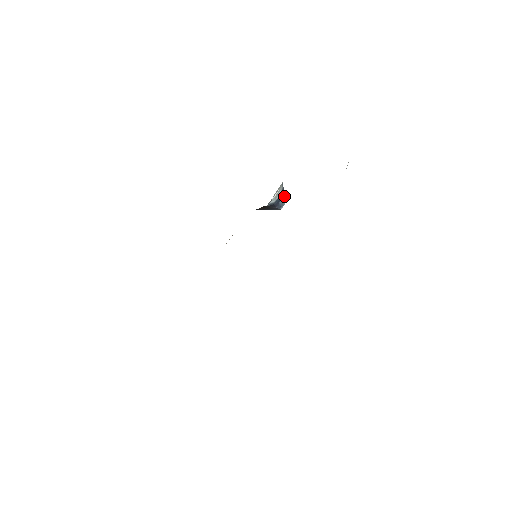
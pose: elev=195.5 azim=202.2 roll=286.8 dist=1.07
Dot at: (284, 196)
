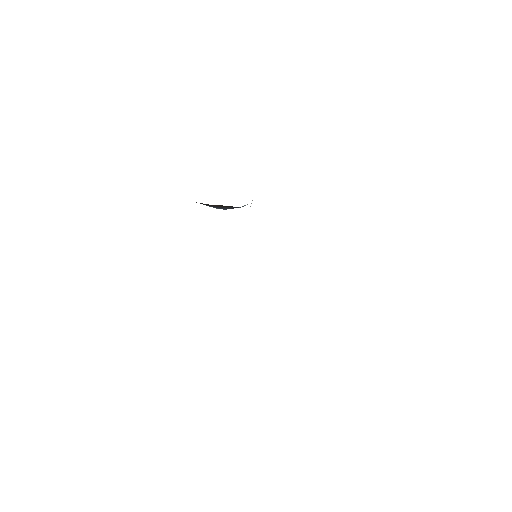
Dot at: occluded
